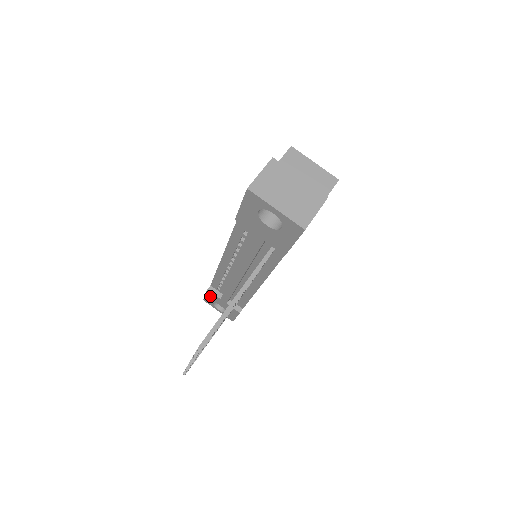
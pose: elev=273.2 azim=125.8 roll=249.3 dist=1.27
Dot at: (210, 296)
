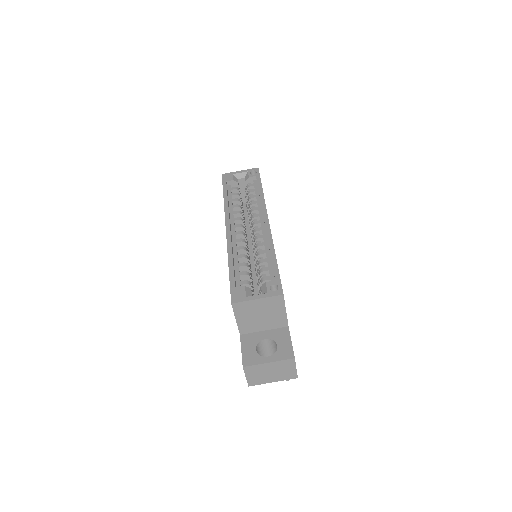
Dot at: occluded
